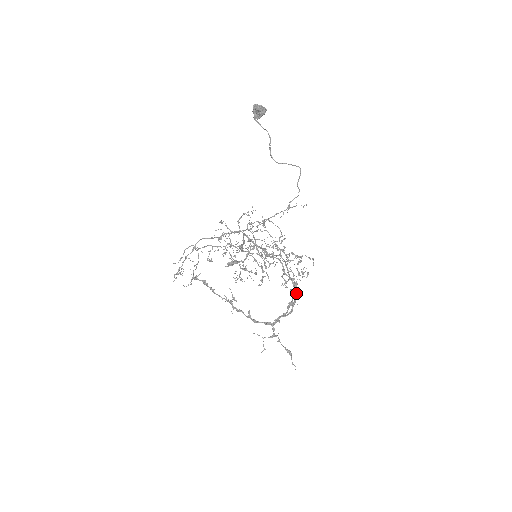
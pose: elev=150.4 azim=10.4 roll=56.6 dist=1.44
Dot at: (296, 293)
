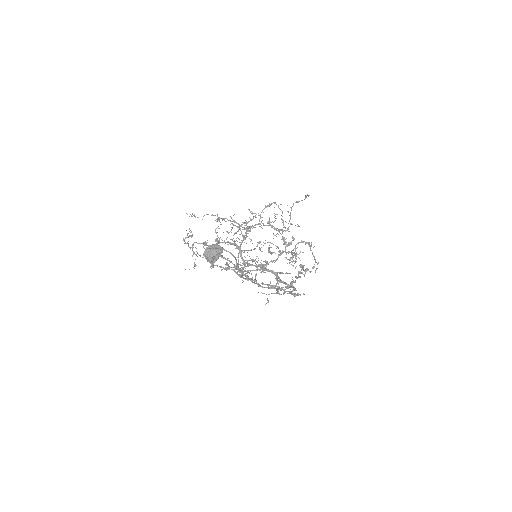
Dot at: (294, 289)
